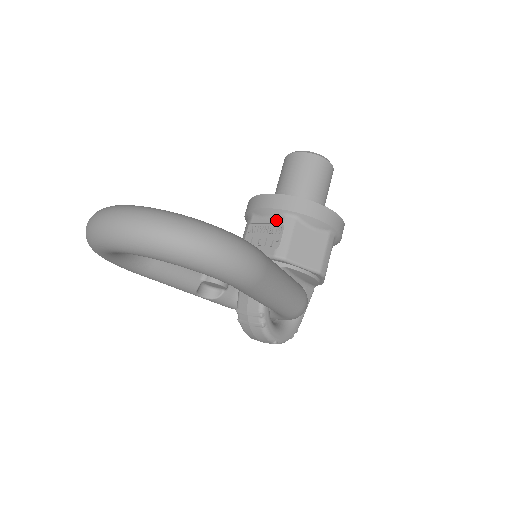
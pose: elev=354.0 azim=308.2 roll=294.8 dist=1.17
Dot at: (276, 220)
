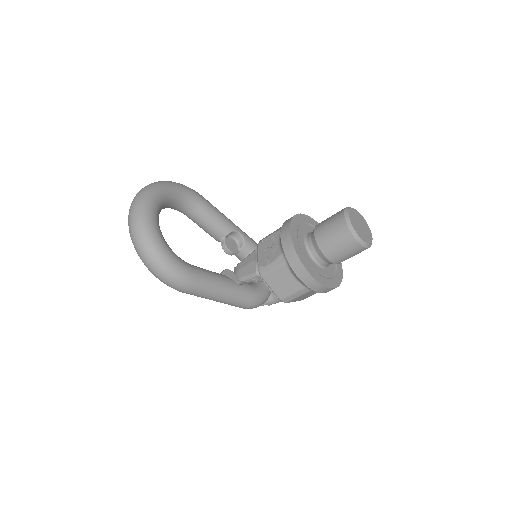
Dot at: (279, 250)
